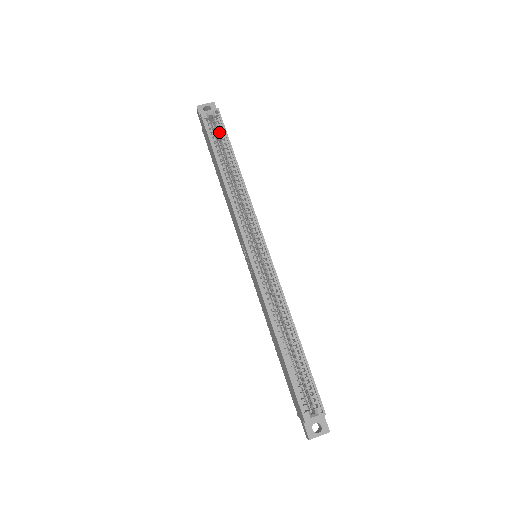
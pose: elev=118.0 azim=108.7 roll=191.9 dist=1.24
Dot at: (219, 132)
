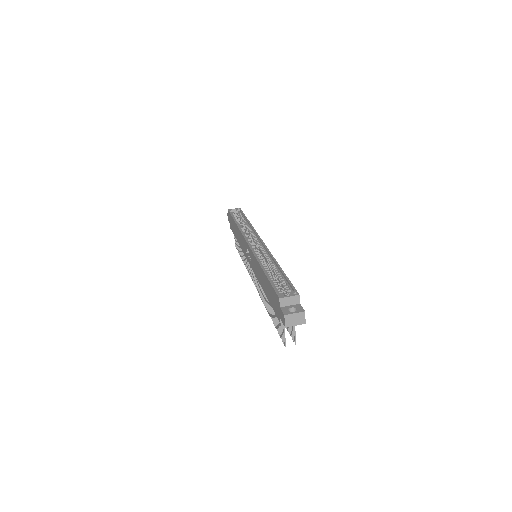
Dot at: (239, 215)
